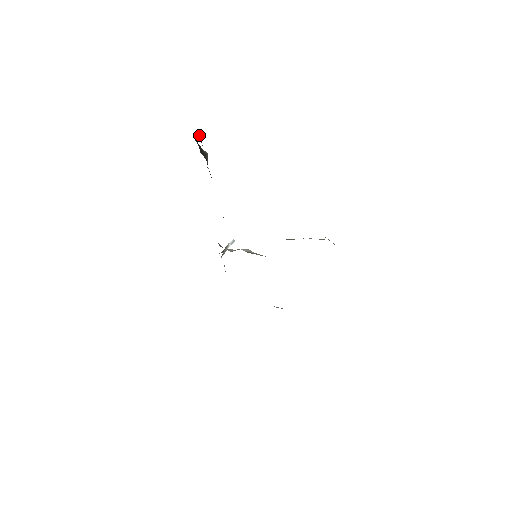
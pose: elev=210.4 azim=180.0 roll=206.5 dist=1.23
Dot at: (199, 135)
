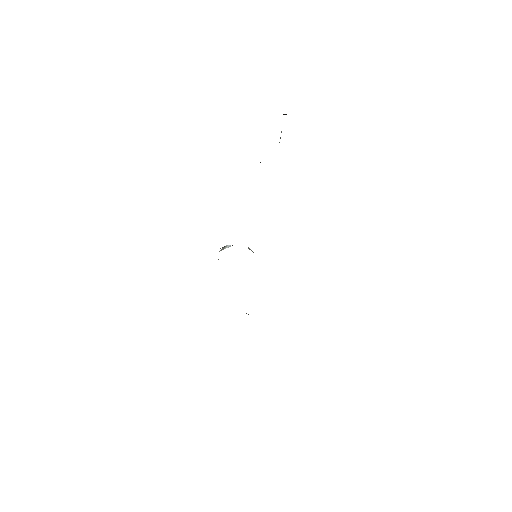
Dot at: occluded
